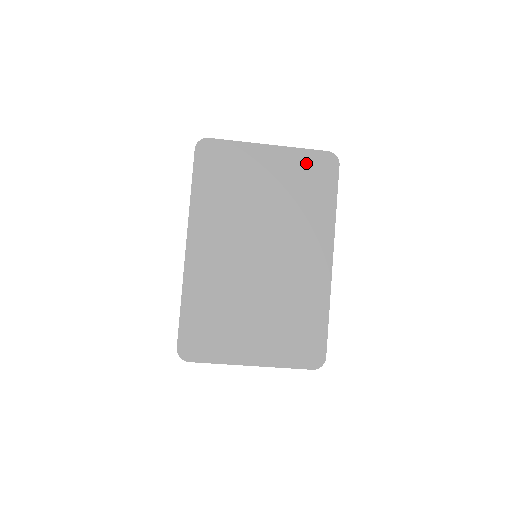
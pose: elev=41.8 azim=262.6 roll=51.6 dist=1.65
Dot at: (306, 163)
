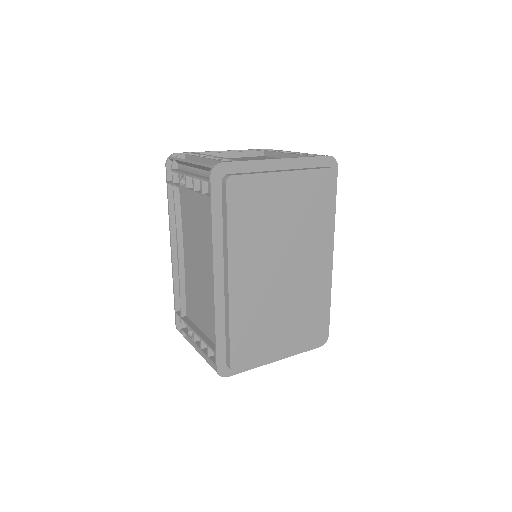
Dot at: (315, 175)
